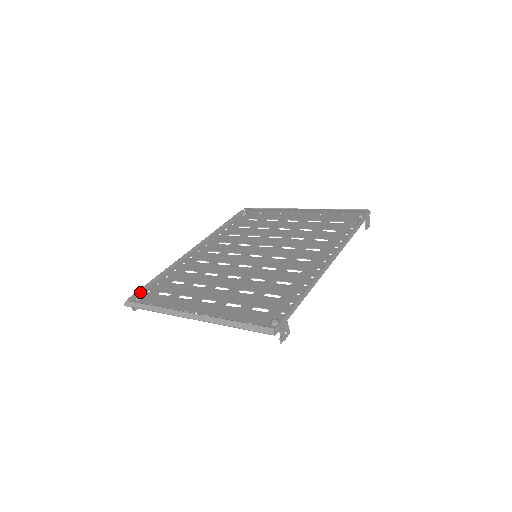
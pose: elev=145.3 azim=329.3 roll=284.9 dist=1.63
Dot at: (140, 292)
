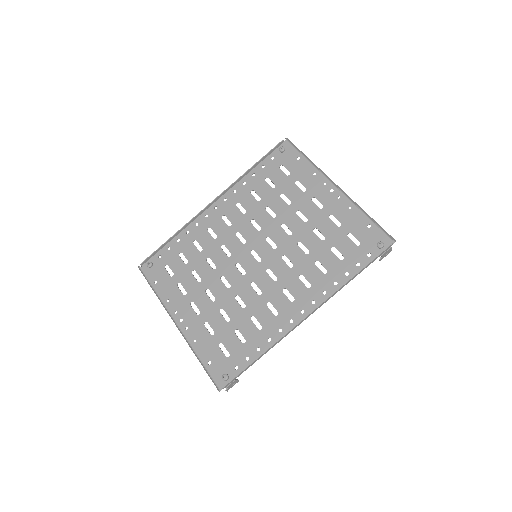
Dot at: (153, 255)
